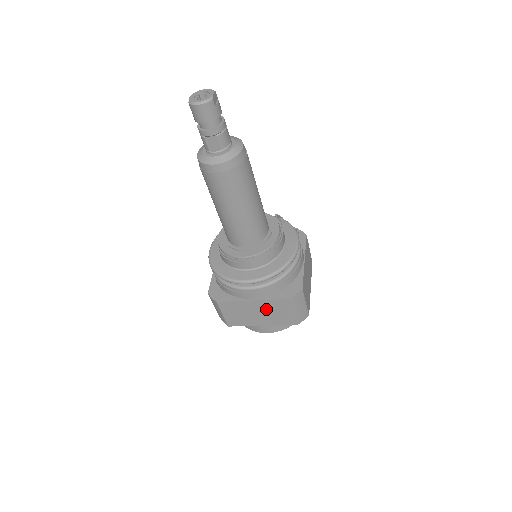
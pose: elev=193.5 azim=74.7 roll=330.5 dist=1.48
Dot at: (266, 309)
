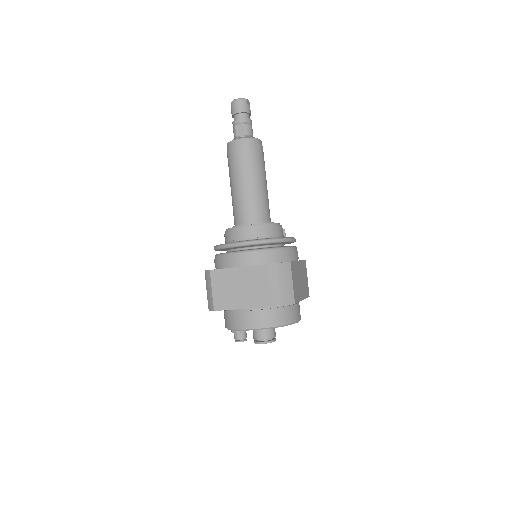
Dot at: (253, 280)
